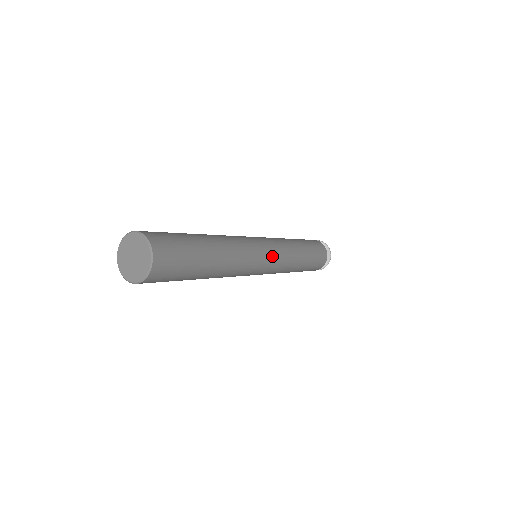
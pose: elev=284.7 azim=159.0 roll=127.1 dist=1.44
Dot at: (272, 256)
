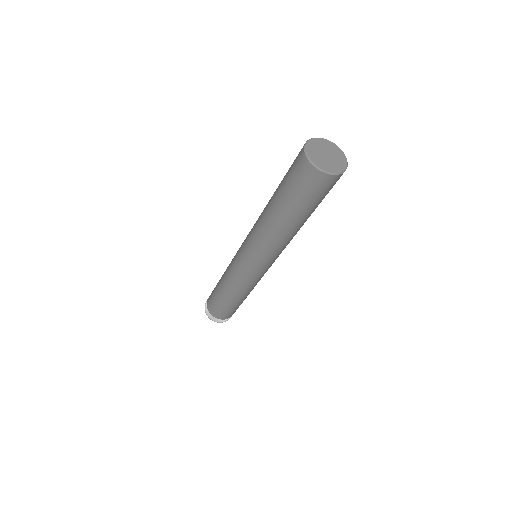
Dot at: occluded
